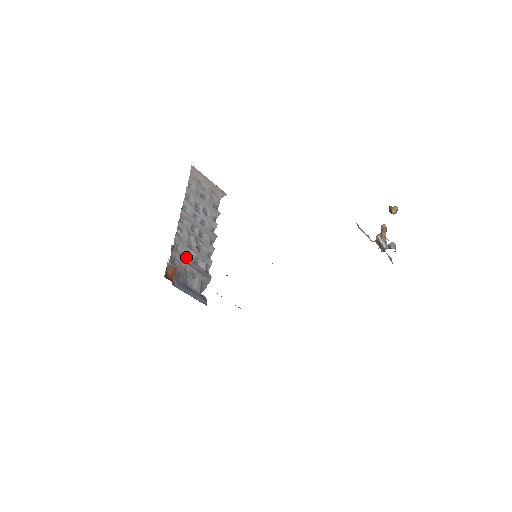
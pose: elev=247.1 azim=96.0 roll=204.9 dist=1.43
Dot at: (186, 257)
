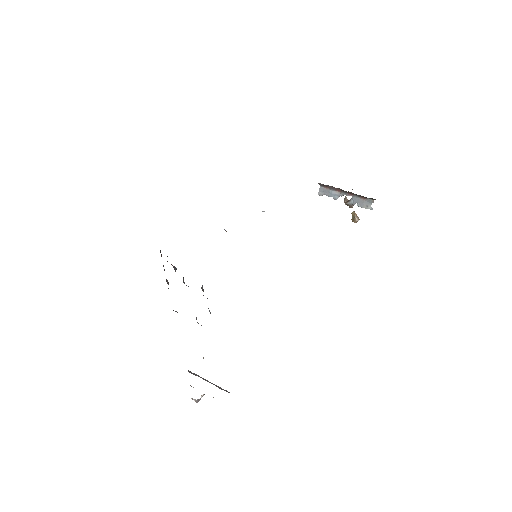
Dot at: occluded
